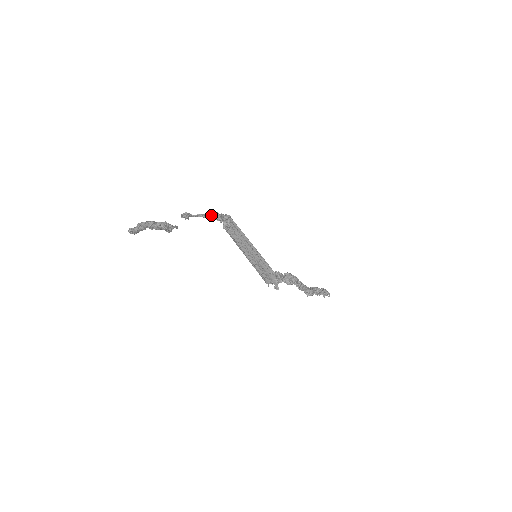
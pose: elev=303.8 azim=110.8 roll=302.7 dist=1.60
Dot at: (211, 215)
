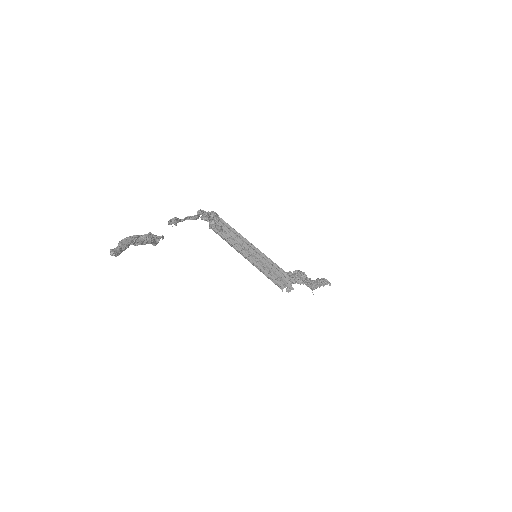
Dot at: (199, 215)
